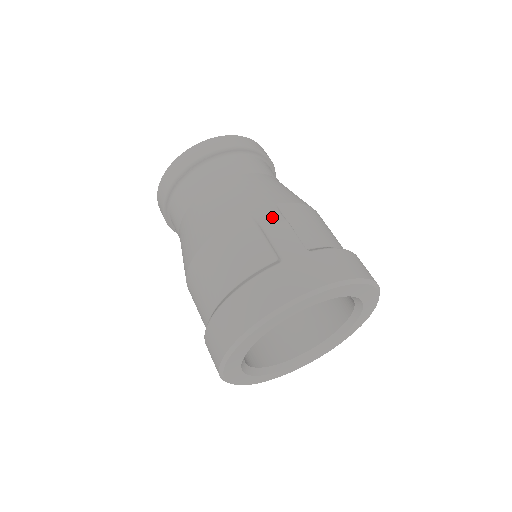
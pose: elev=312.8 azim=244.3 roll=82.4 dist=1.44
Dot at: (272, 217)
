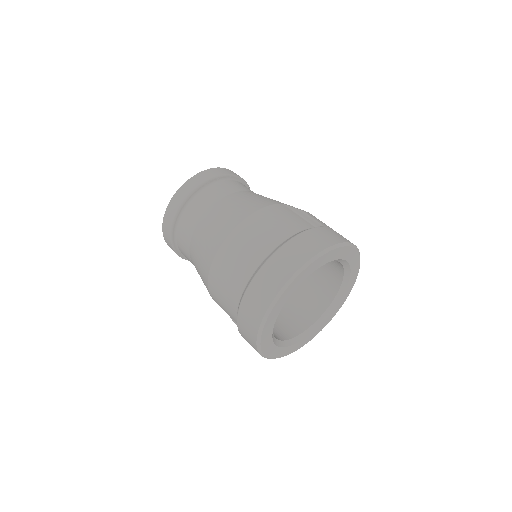
Dot at: occluded
